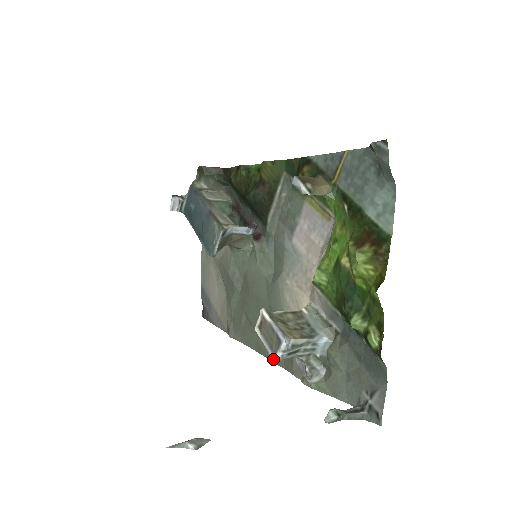
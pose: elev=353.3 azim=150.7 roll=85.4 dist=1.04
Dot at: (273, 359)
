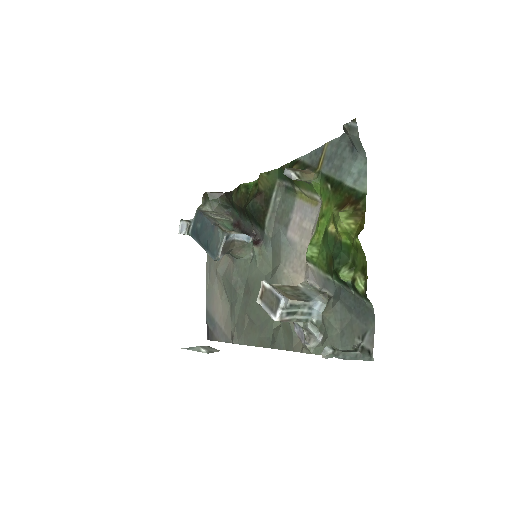
Dot at: (274, 319)
